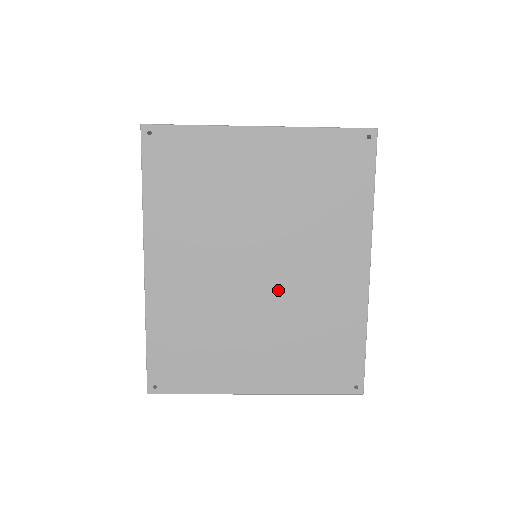
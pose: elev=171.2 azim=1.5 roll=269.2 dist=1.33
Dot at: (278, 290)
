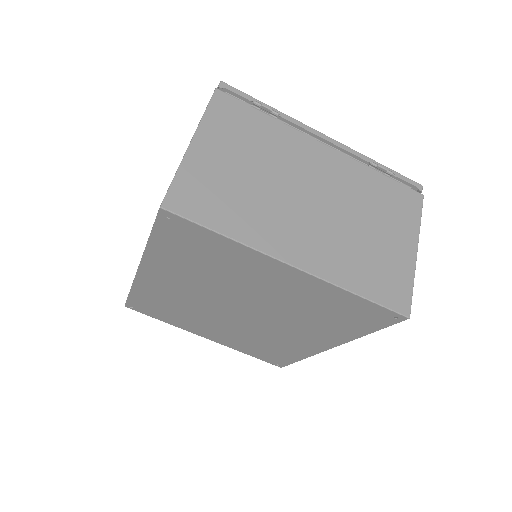
Dot at: (248, 324)
